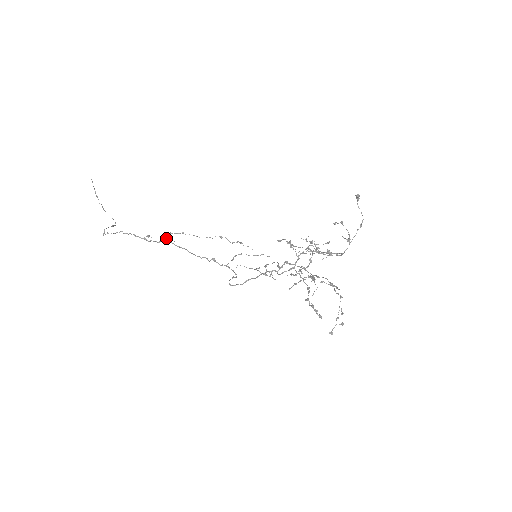
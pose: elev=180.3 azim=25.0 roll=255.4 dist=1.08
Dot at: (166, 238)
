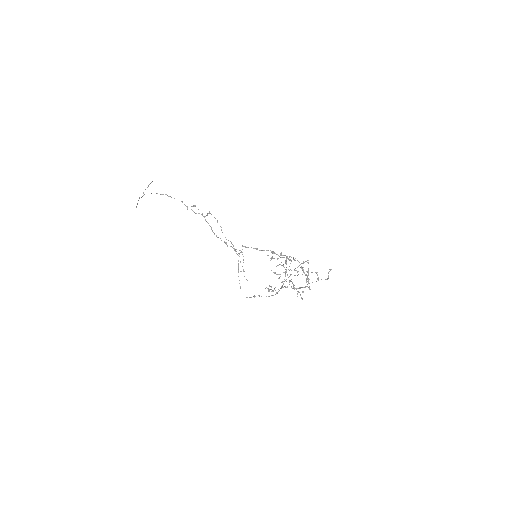
Dot at: (207, 213)
